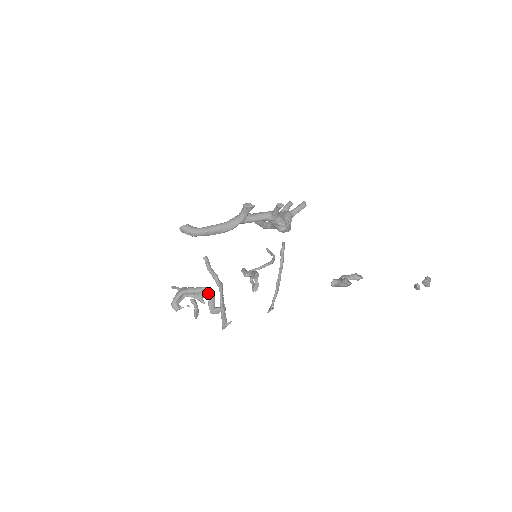
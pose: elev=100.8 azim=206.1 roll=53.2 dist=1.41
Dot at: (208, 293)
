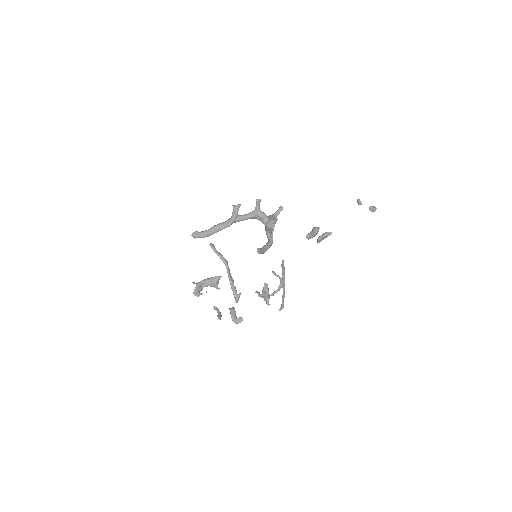
Dot at: (229, 308)
